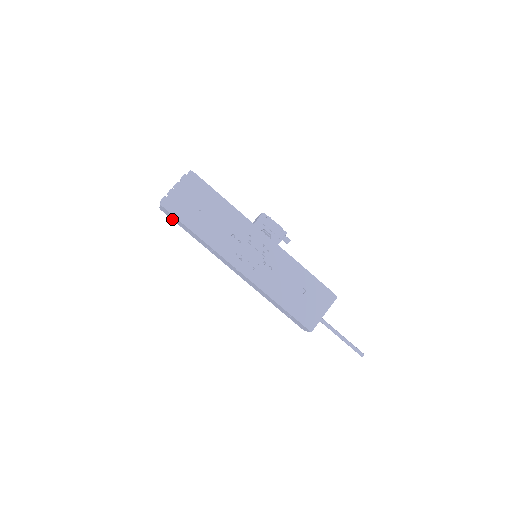
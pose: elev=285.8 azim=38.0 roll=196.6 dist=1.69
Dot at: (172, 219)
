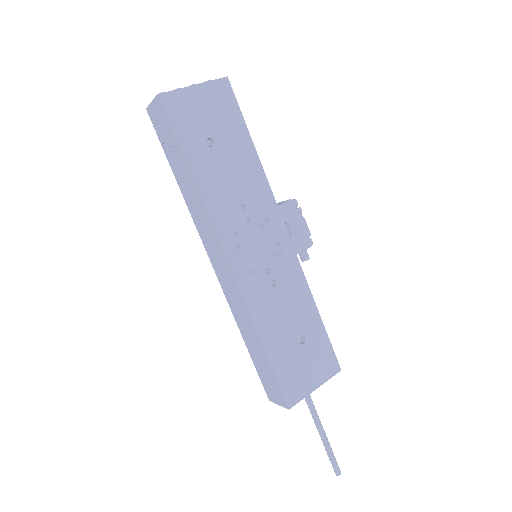
Dot at: (158, 135)
